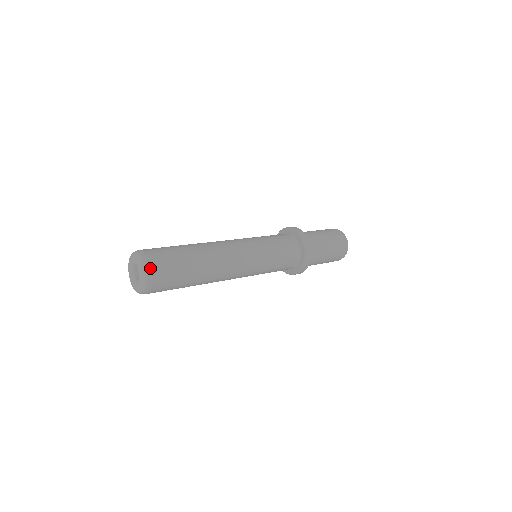
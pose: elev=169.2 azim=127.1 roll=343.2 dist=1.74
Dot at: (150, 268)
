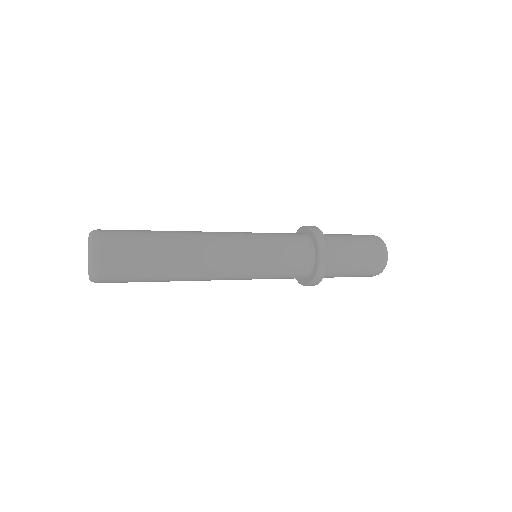
Dot at: (98, 235)
